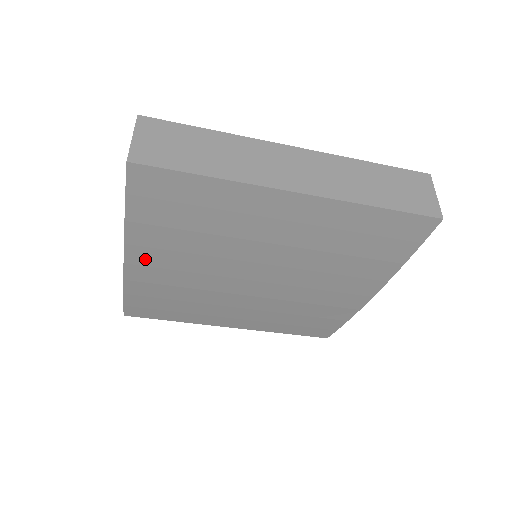
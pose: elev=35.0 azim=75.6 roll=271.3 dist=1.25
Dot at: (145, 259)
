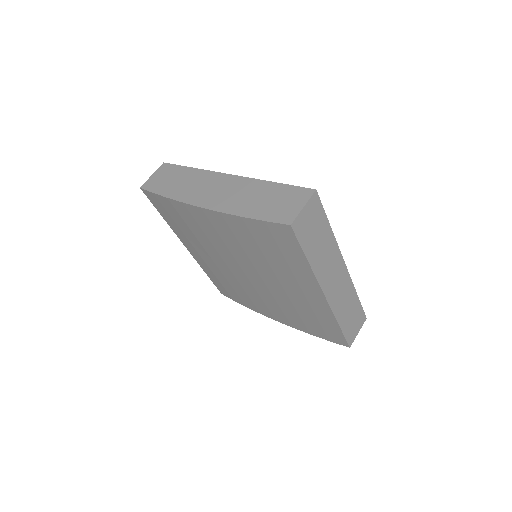
Dot at: (215, 220)
